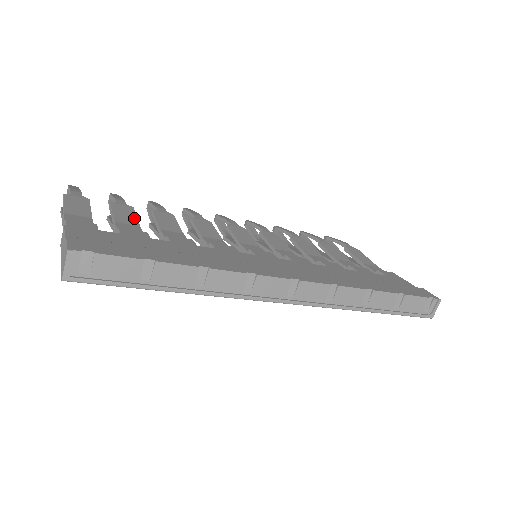
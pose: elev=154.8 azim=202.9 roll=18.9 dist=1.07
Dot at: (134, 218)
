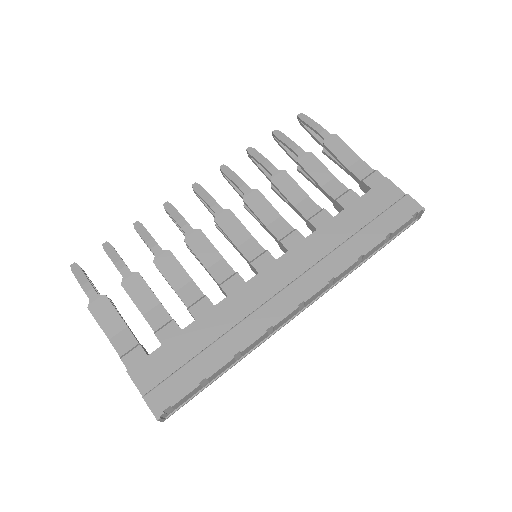
Dot at: (150, 293)
